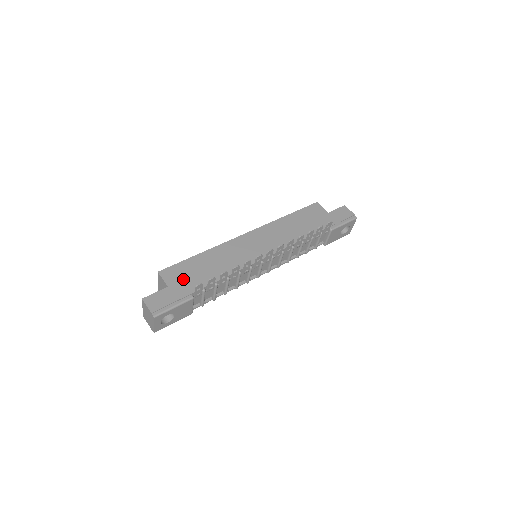
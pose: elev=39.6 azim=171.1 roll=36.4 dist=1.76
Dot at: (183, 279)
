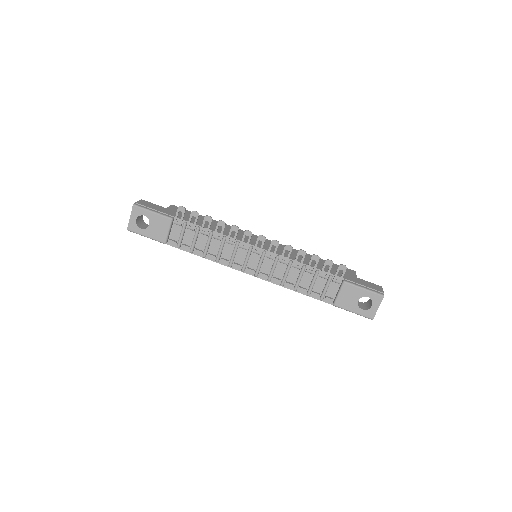
Dot at: (181, 213)
